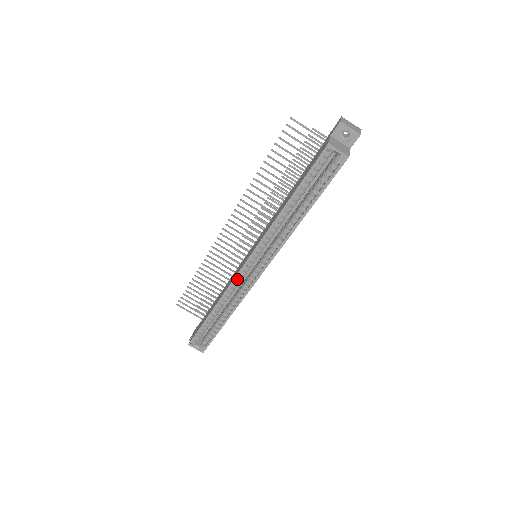
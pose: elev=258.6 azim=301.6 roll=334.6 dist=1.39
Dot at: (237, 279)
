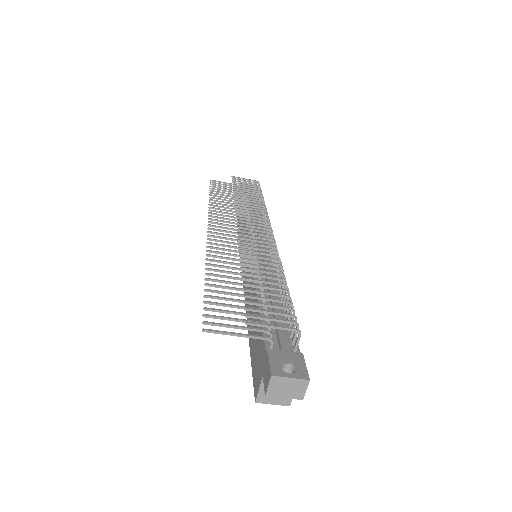
Dot at: occluded
